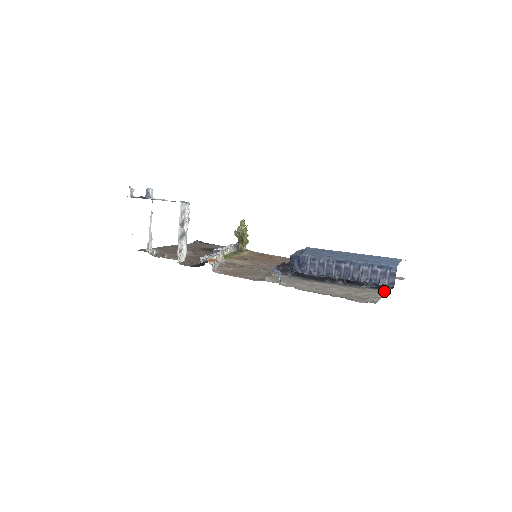
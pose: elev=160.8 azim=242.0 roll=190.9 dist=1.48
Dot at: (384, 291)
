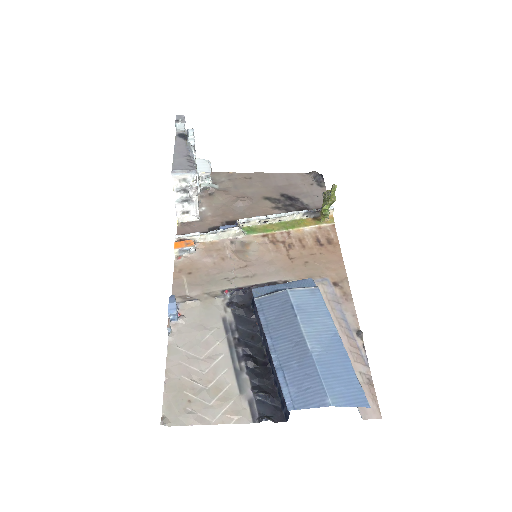
Dot at: (247, 417)
